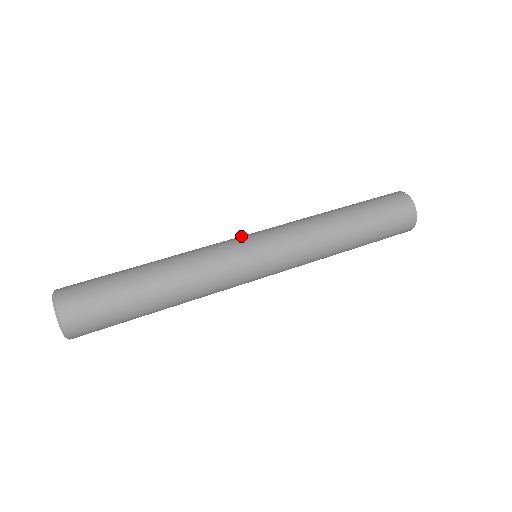
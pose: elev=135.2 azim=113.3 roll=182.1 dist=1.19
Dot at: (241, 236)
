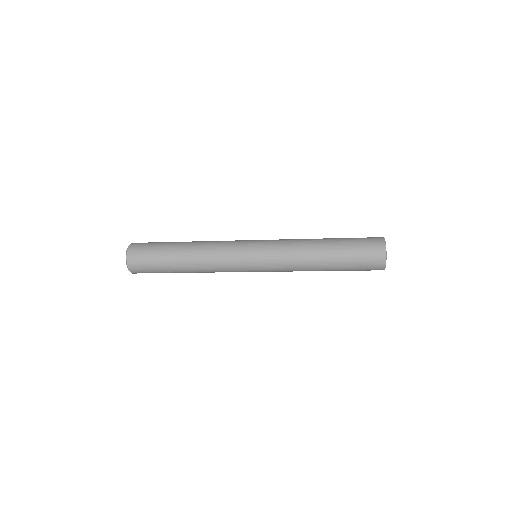
Dot at: (248, 240)
